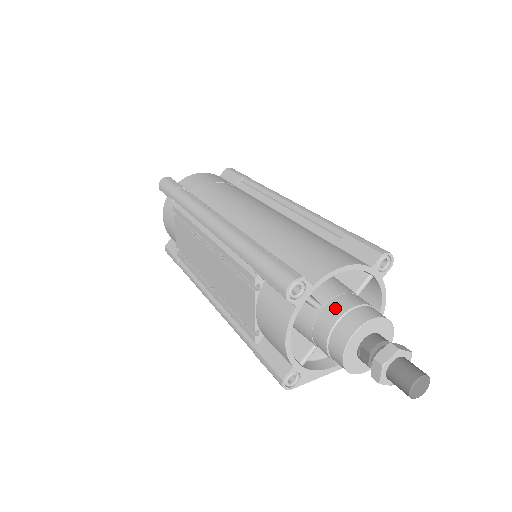
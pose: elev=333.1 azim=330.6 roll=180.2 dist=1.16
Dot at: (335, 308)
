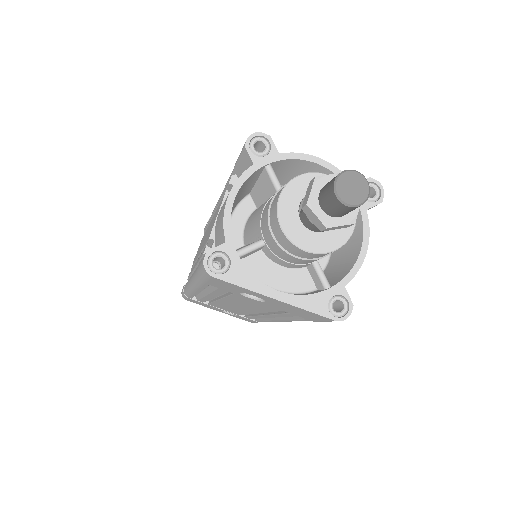
Dot at: occluded
